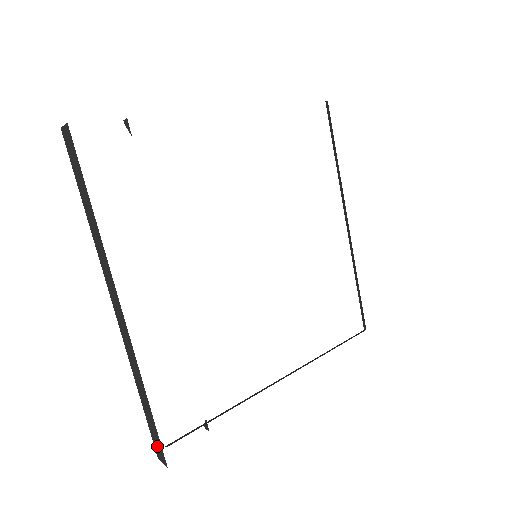
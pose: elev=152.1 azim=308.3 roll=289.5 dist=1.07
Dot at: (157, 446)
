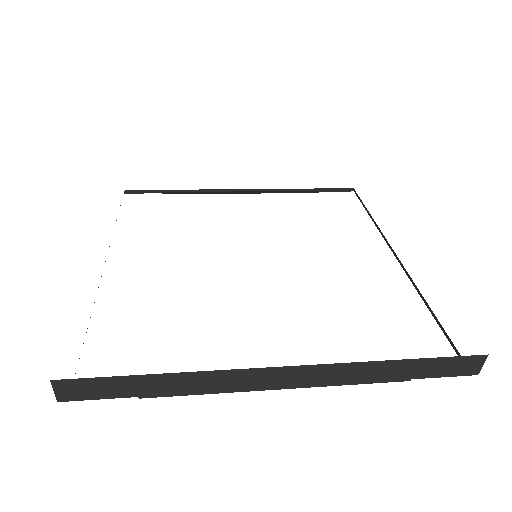
Dot at: occluded
